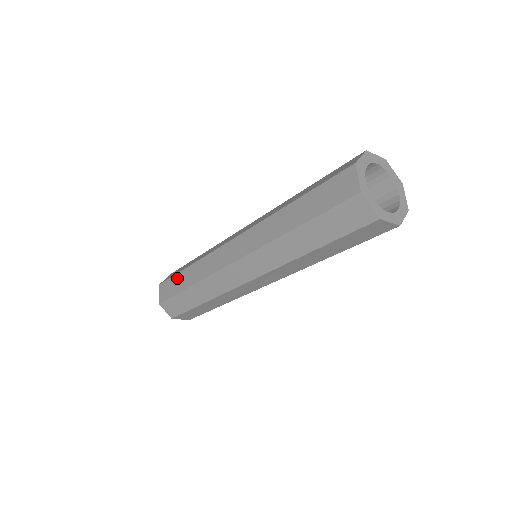
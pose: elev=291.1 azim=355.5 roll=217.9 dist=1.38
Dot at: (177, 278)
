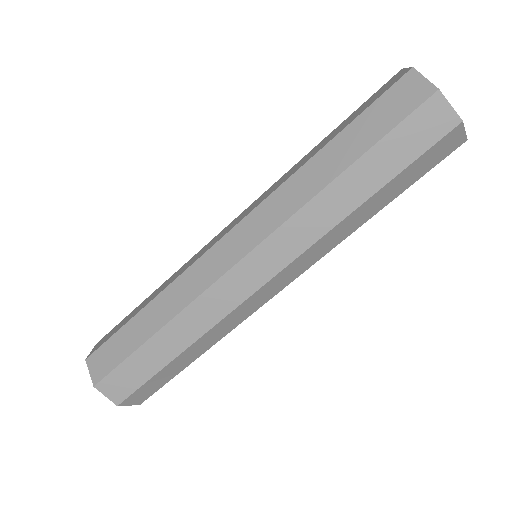
Dot at: (126, 331)
